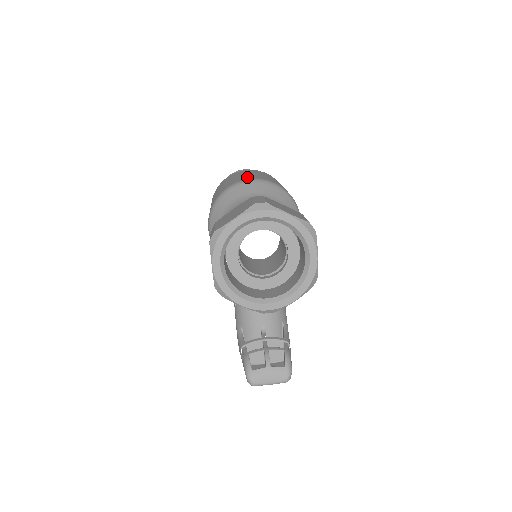
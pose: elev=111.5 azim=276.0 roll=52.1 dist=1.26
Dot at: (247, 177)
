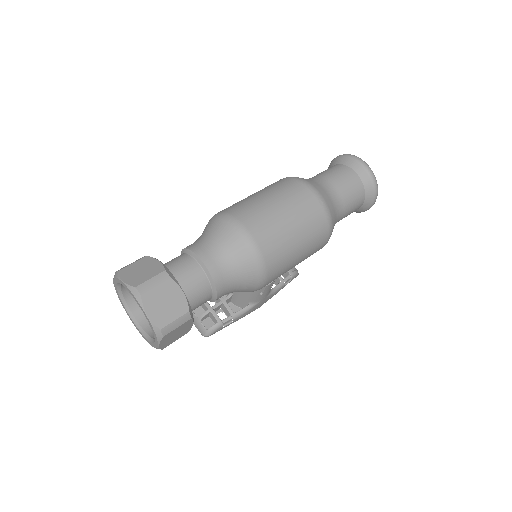
Dot at: (254, 219)
